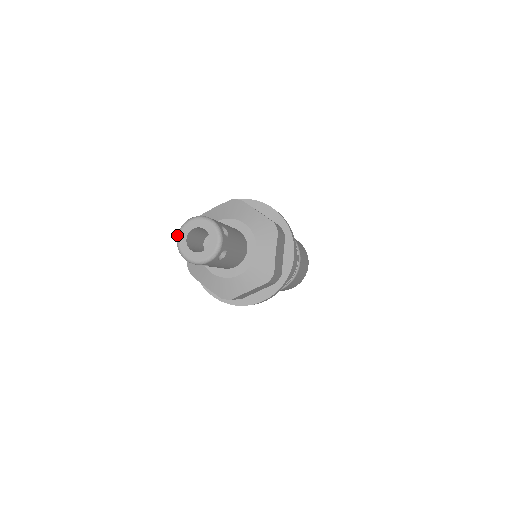
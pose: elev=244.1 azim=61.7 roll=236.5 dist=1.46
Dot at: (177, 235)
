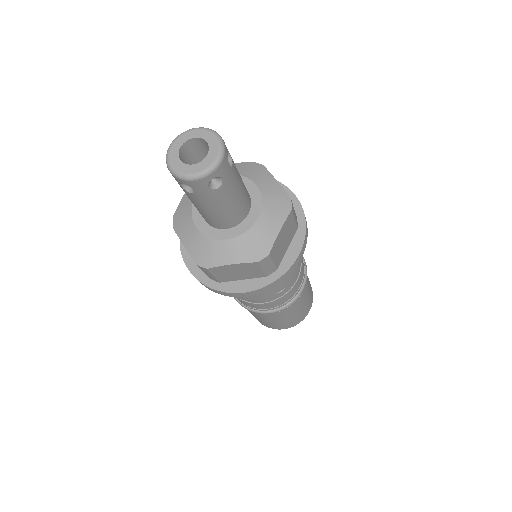
Dot at: (172, 141)
